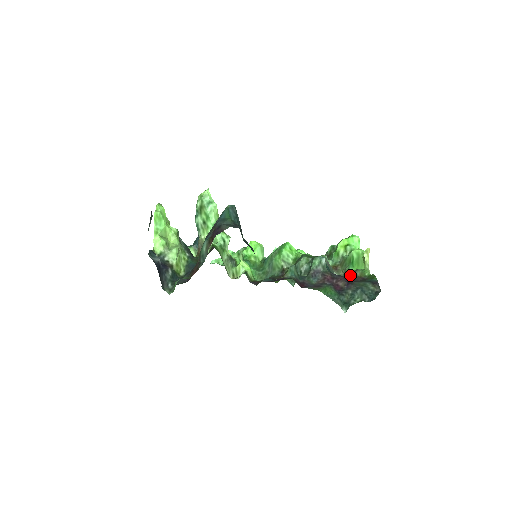
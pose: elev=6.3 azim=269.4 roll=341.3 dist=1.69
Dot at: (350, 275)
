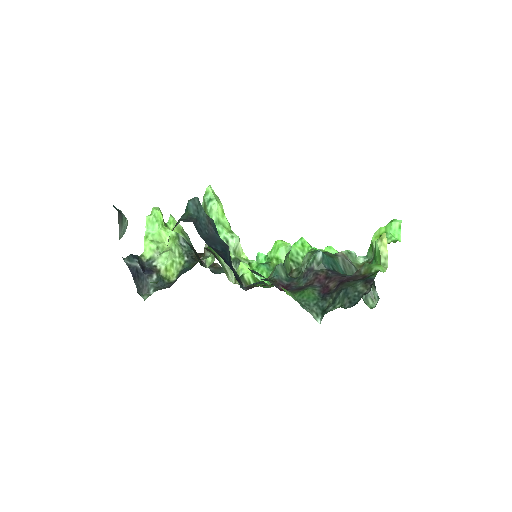
Dot at: (354, 273)
